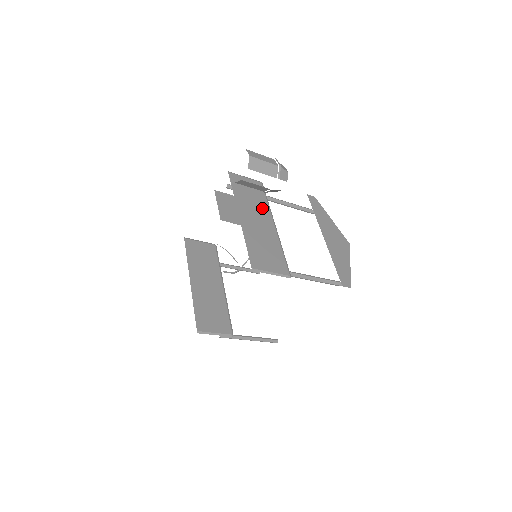
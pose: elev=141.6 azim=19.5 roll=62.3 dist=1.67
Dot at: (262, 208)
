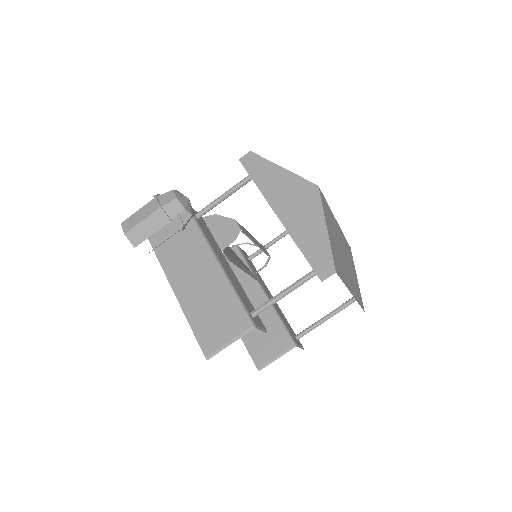
Dot at: (194, 249)
